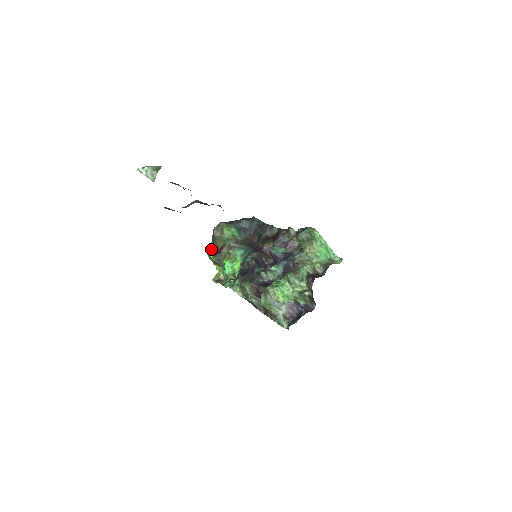
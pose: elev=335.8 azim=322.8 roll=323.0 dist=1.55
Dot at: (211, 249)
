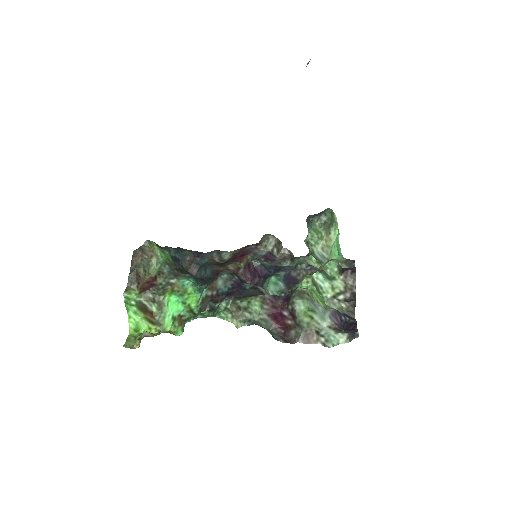
Dot at: (129, 285)
